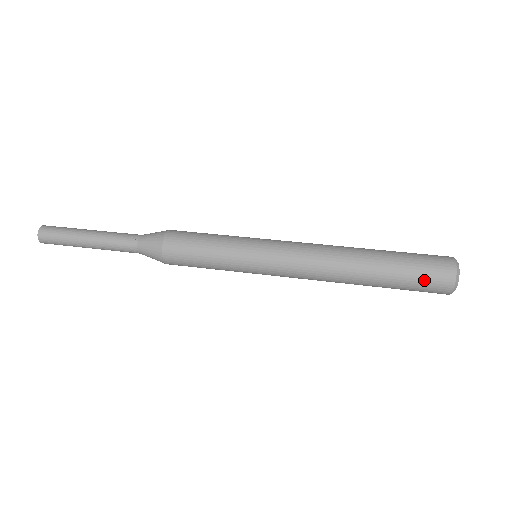
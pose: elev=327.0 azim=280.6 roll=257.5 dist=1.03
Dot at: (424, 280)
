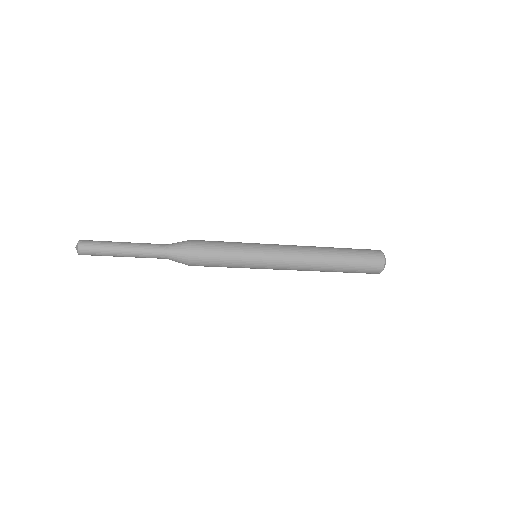
Dot at: (367, 263)
